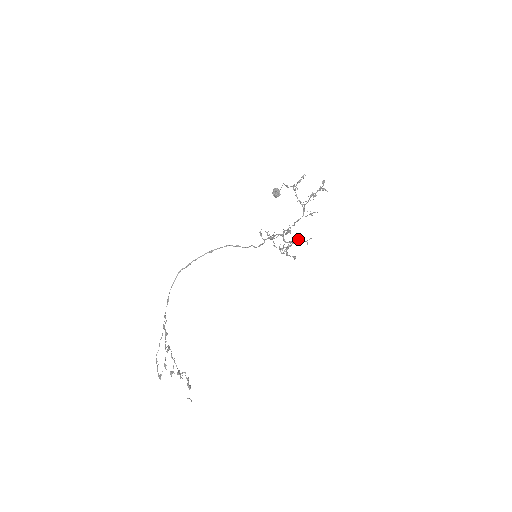
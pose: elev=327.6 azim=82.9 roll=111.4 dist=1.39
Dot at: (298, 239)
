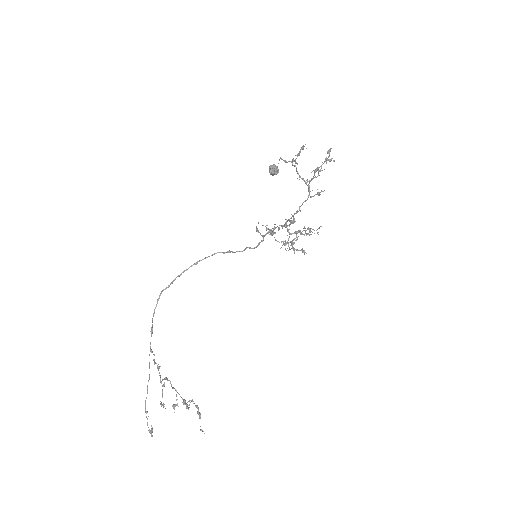
Dot at: occluded
